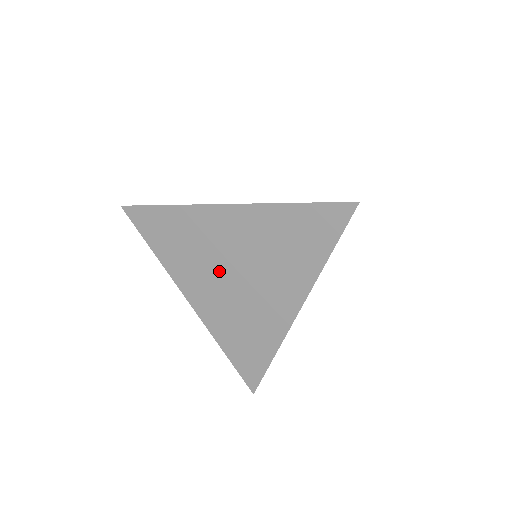
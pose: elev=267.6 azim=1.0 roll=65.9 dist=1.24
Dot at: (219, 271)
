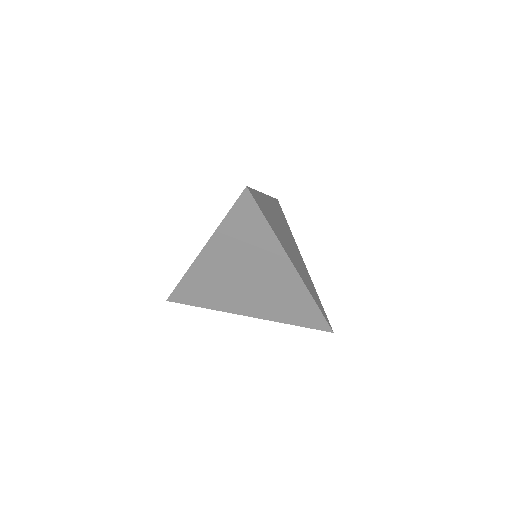
Dot at: (238, 286)
